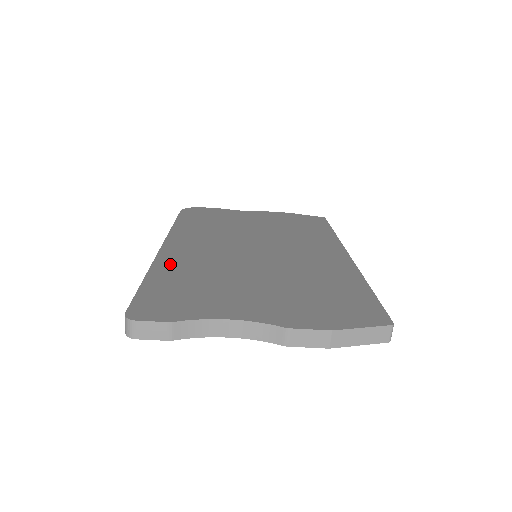
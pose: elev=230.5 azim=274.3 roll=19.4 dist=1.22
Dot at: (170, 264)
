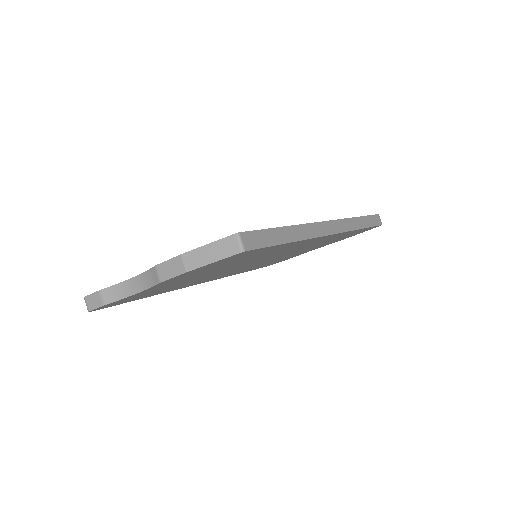
Dot at: occluded
